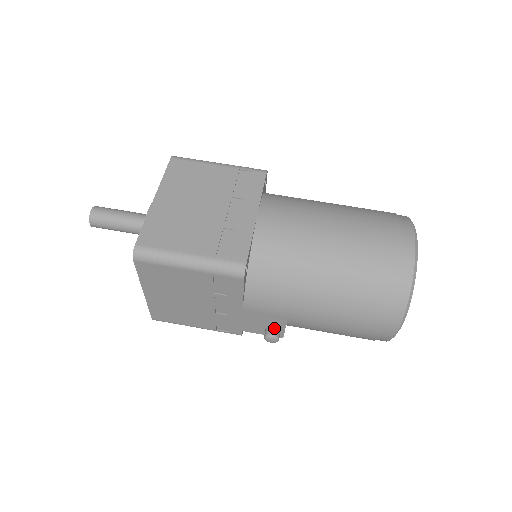
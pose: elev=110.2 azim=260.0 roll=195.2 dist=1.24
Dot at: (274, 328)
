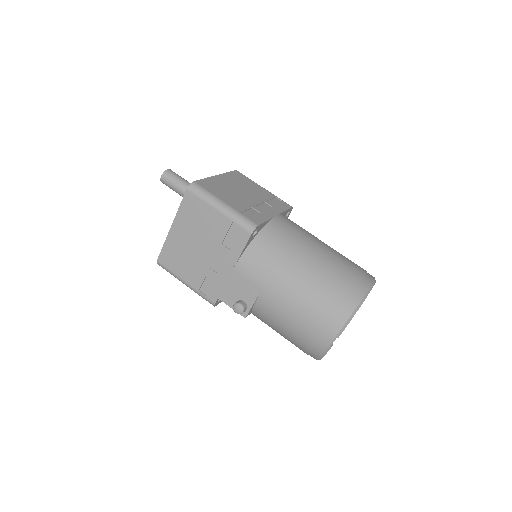
Dot at: (245, 302)
